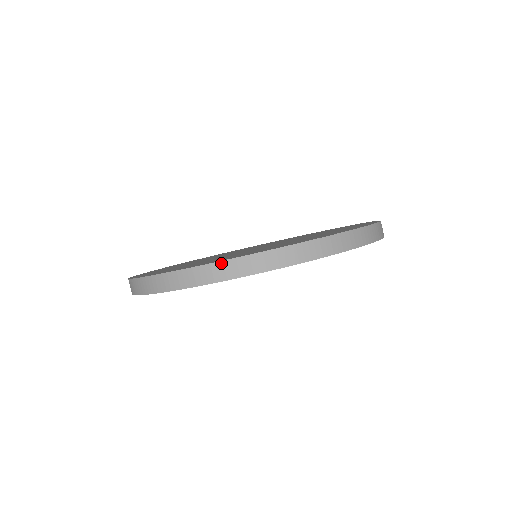
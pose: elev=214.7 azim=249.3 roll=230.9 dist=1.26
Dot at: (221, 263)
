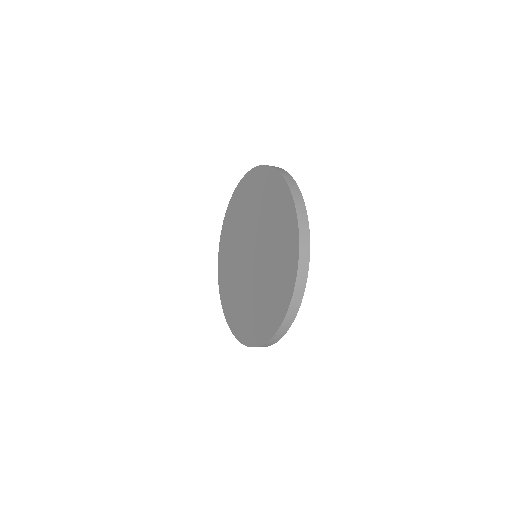
Dot at: (248, 346)
